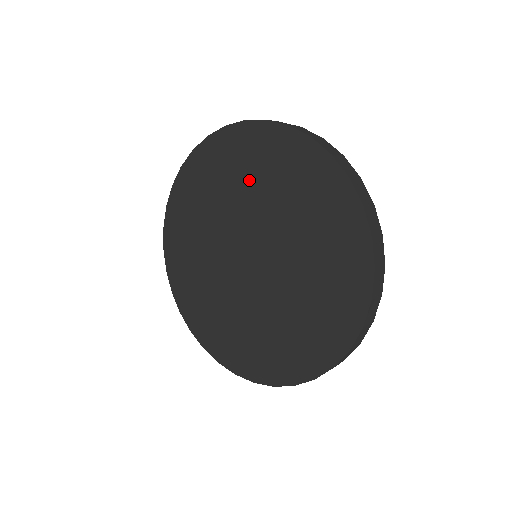
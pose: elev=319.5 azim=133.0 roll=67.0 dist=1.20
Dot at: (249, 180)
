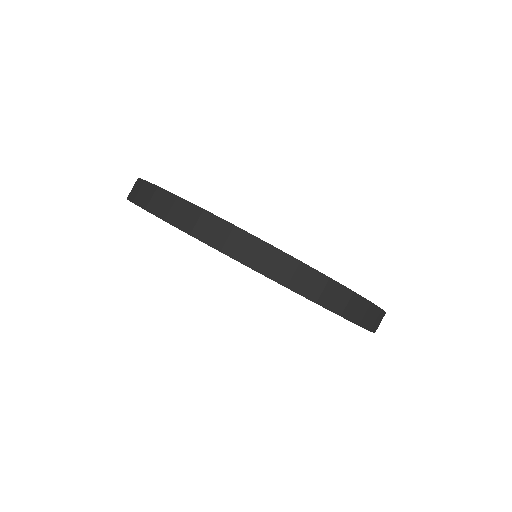
Dot at: occluded
